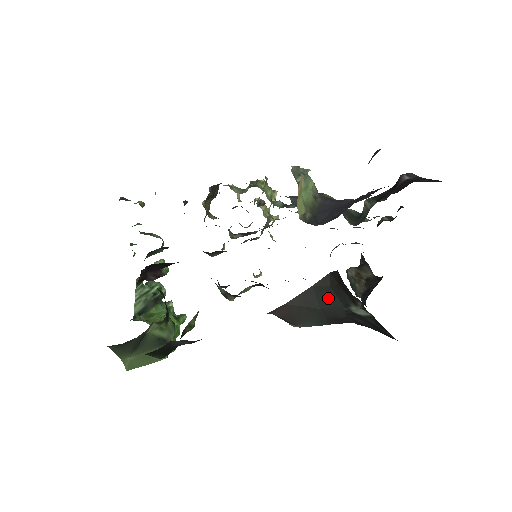
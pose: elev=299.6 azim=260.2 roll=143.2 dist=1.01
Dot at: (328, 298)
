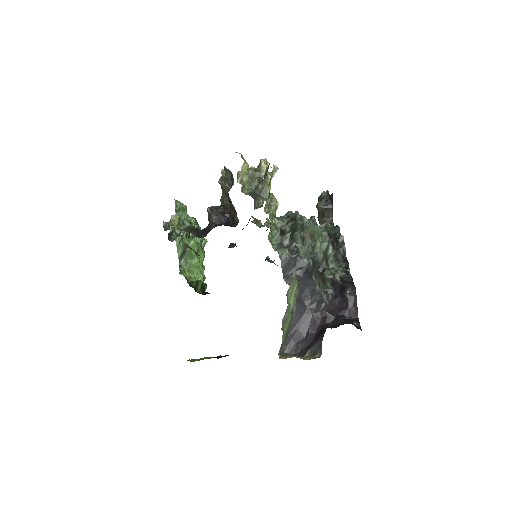
Dot at: occluded
